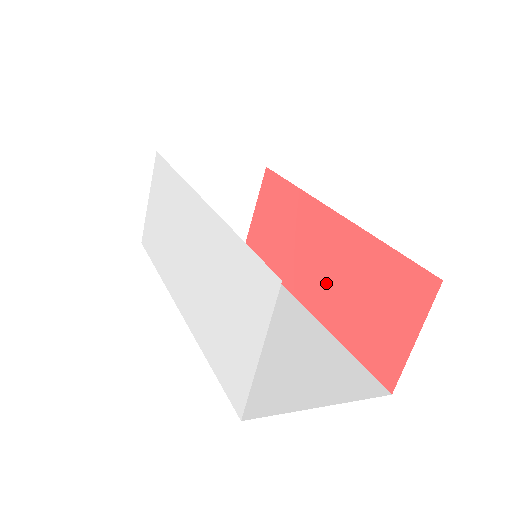
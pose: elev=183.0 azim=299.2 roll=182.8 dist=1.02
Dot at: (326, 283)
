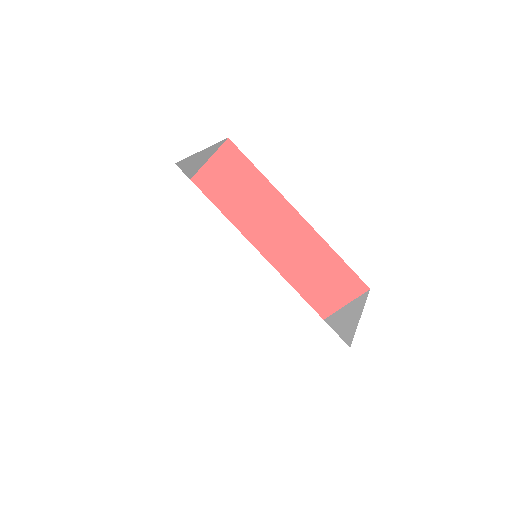
Dot at: (282, 255)
